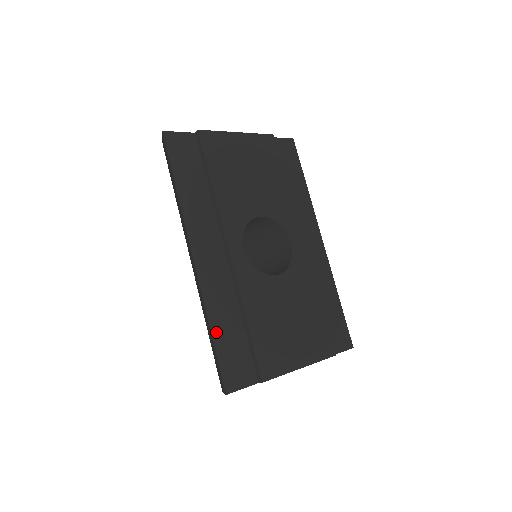
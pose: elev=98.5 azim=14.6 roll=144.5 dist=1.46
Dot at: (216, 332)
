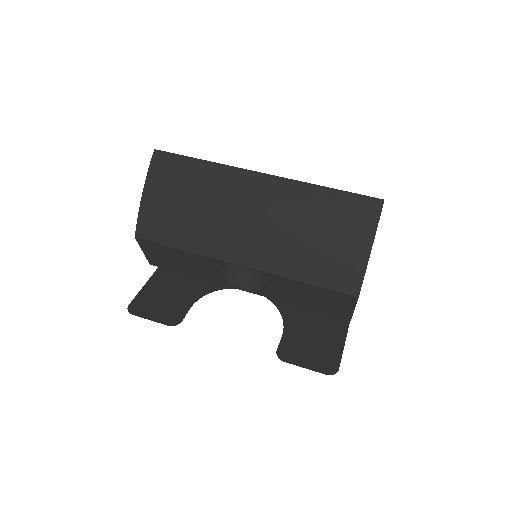
Dot at: (329, 191)
